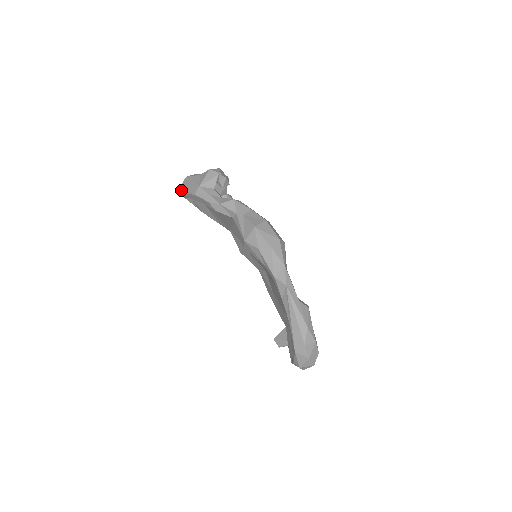
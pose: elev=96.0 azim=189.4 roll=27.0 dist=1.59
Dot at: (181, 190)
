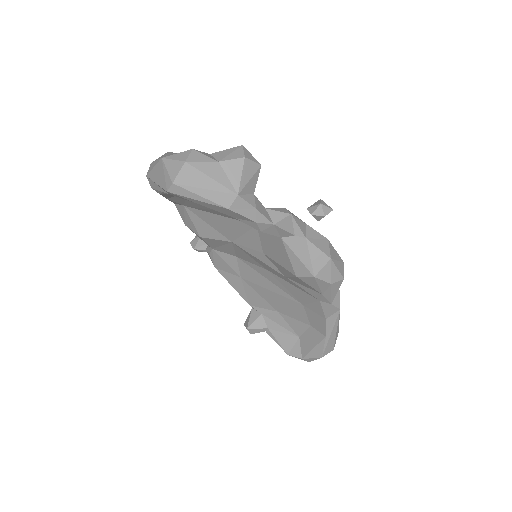
Dot at: (179, 189)
